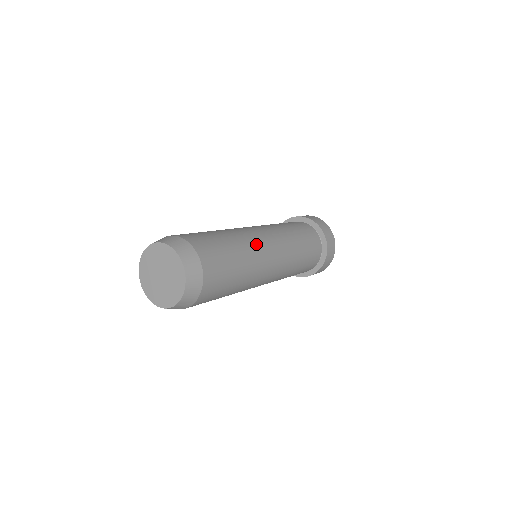
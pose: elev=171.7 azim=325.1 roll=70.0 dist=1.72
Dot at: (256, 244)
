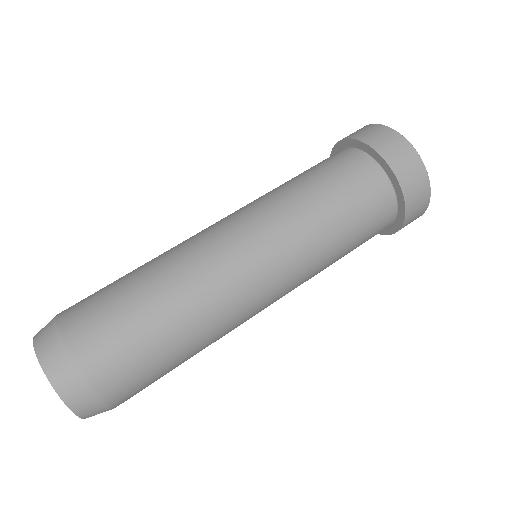
Dot at: (224, 297)
